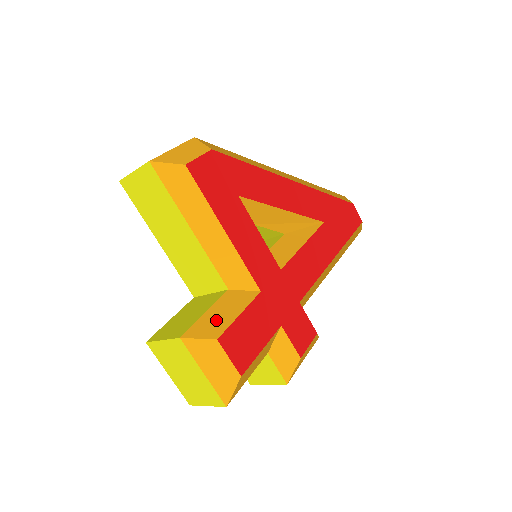
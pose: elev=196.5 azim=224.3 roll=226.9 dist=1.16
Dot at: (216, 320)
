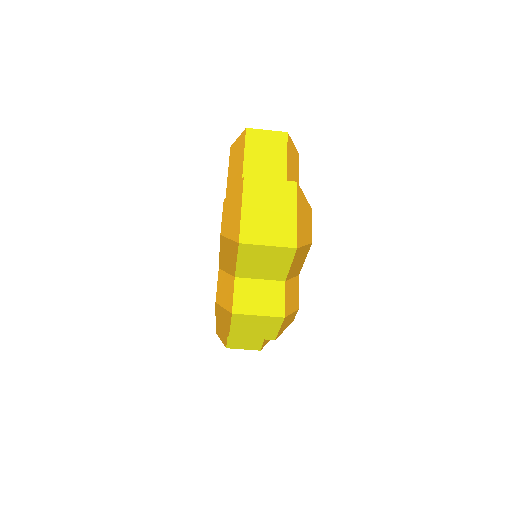
Dot at: occluded
